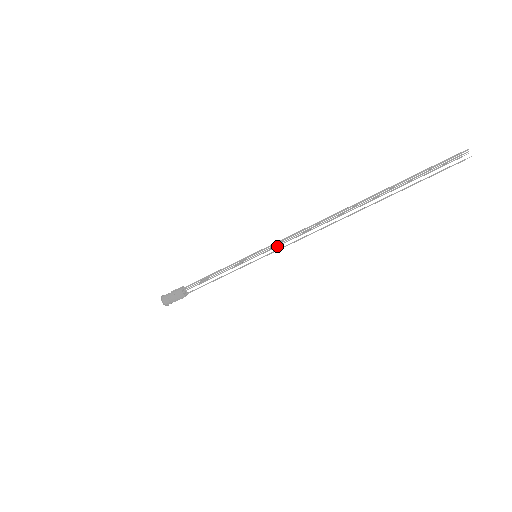
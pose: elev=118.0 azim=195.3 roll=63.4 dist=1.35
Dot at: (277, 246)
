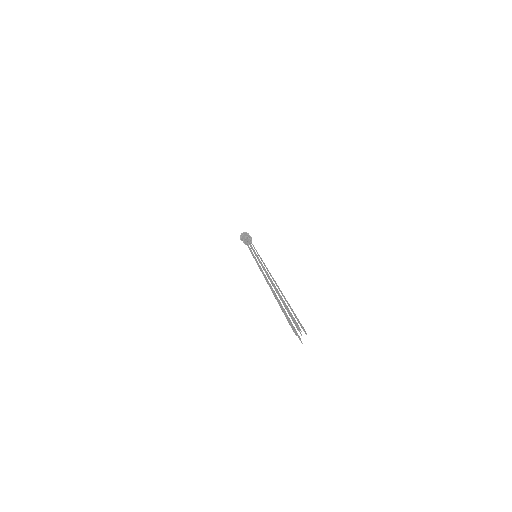
Dot at: (261, 260)
